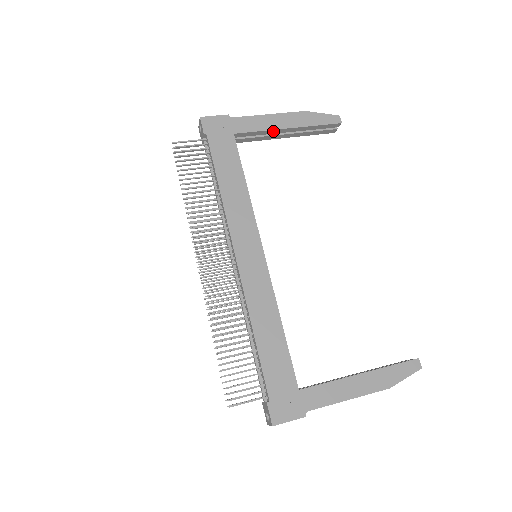
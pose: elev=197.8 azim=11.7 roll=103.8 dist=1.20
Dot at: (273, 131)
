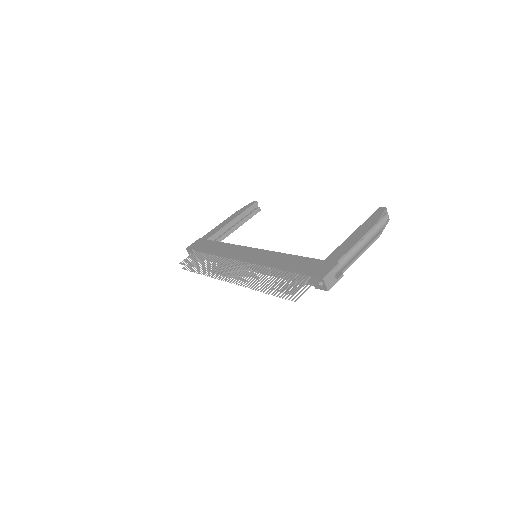
Dot at: (226, 227)
